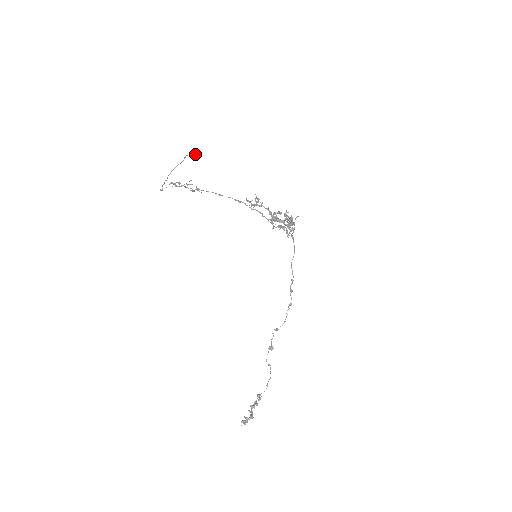
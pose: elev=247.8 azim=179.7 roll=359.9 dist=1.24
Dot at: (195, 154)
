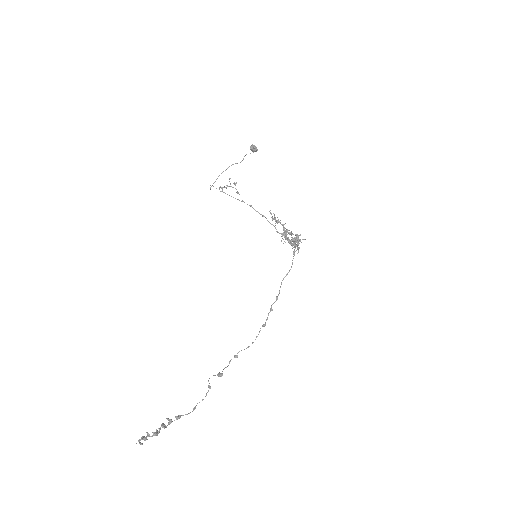
Dot at: (254, 146)
